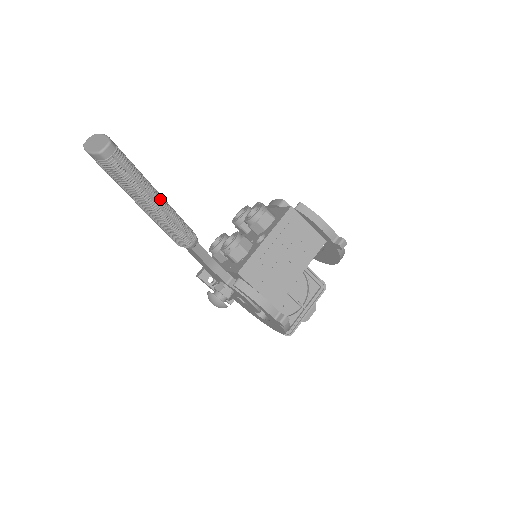
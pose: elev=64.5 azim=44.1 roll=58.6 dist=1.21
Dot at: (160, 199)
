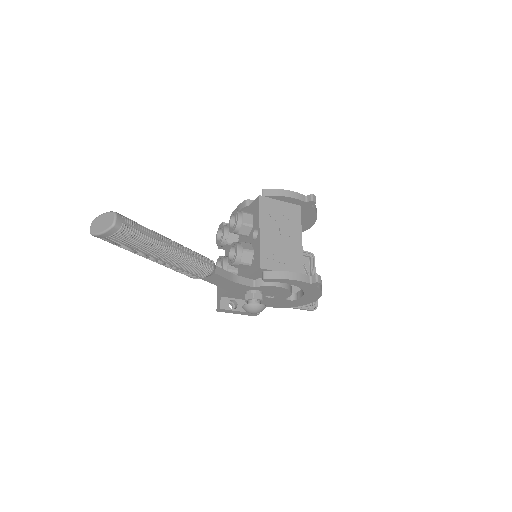
Dot at: (172, 242)
